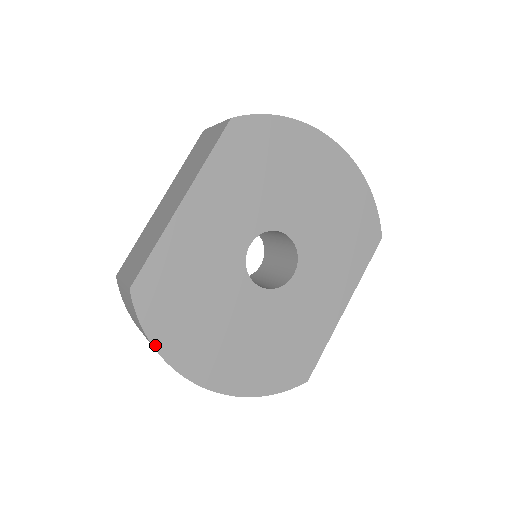
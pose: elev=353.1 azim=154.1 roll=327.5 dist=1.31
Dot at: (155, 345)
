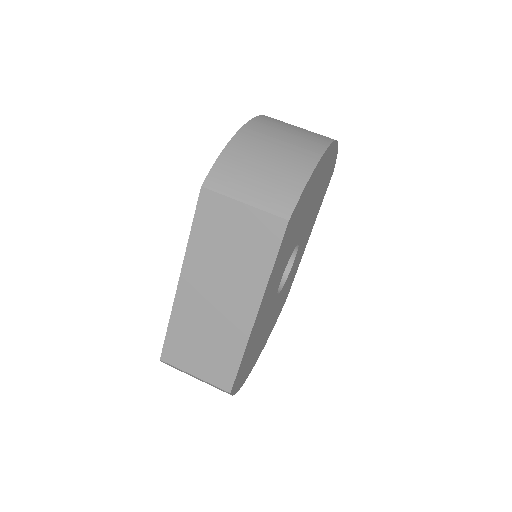
Dot at: (238, 390)
